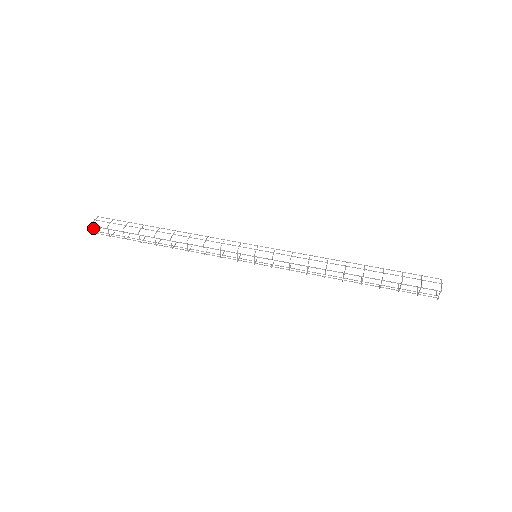
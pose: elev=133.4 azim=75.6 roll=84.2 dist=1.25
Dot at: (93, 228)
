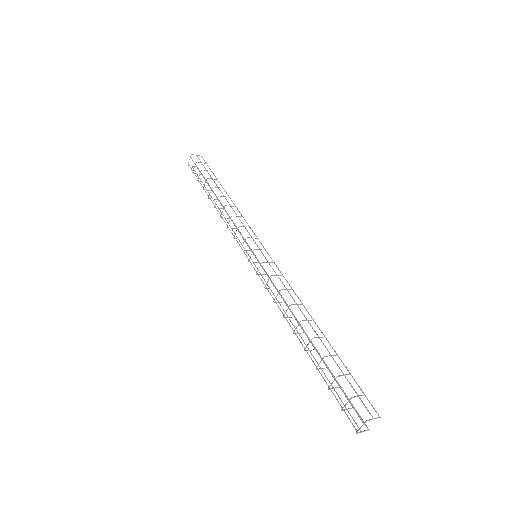
Dot at: occluded
